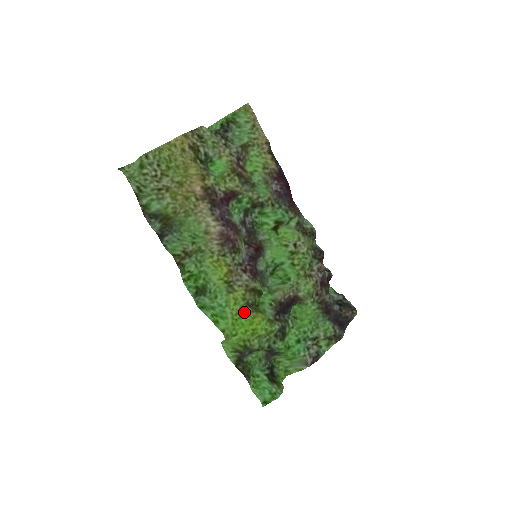
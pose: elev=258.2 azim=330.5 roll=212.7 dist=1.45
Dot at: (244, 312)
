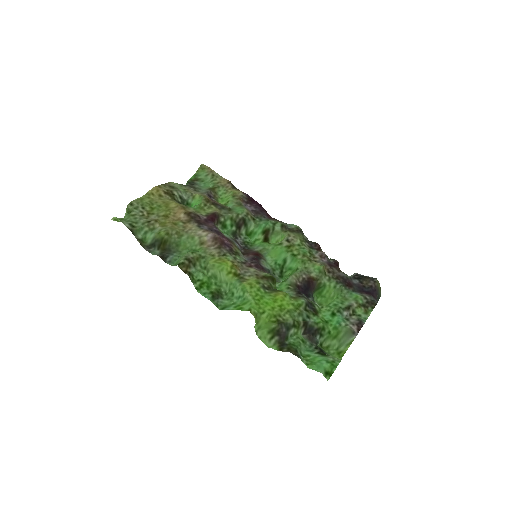
Dot at: (264, 294)
